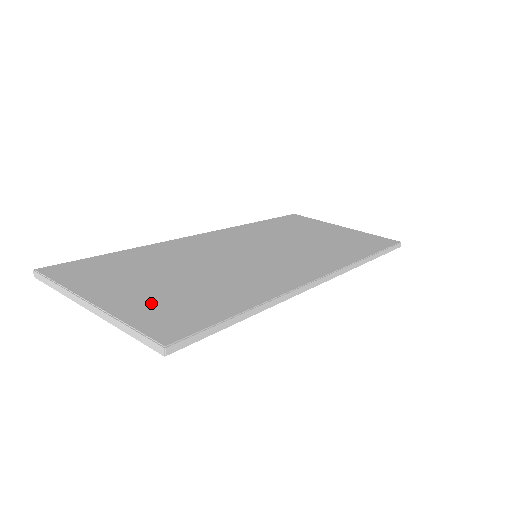
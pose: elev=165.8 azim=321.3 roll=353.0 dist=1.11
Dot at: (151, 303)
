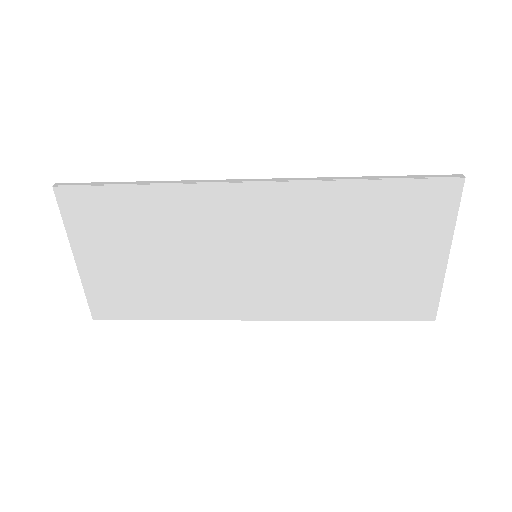
Dot at: (100, 232)
